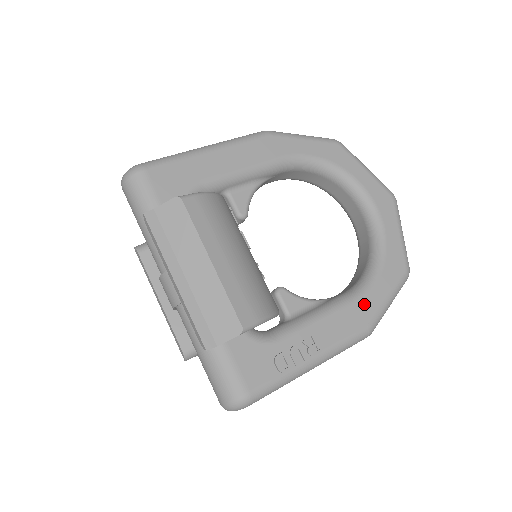
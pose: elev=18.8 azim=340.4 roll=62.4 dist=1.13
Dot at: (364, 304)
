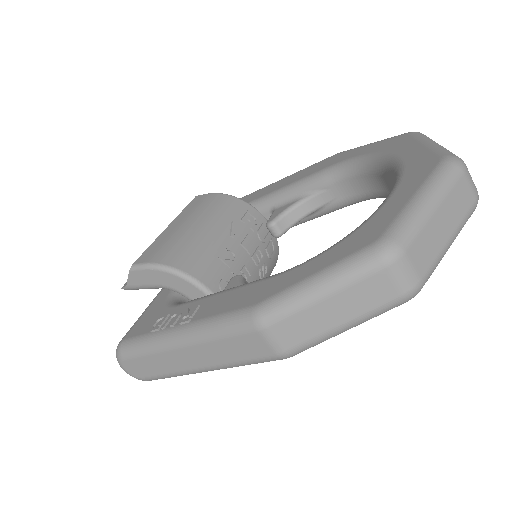
Dot at: (274, 282)
